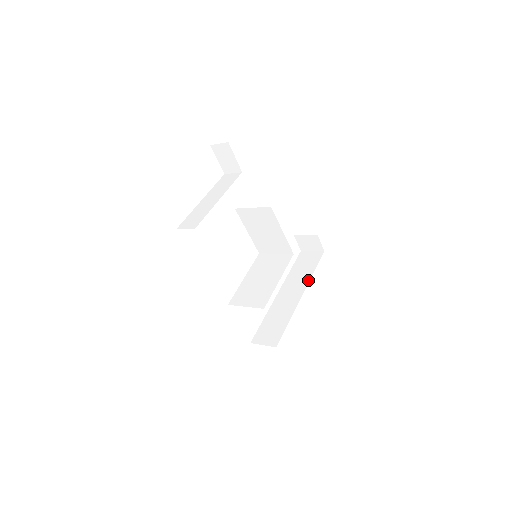
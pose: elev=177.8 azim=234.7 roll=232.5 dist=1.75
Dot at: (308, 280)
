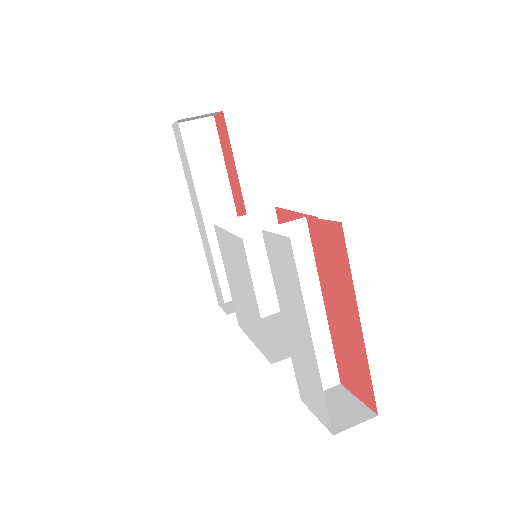
Dot at: (227, 181)
